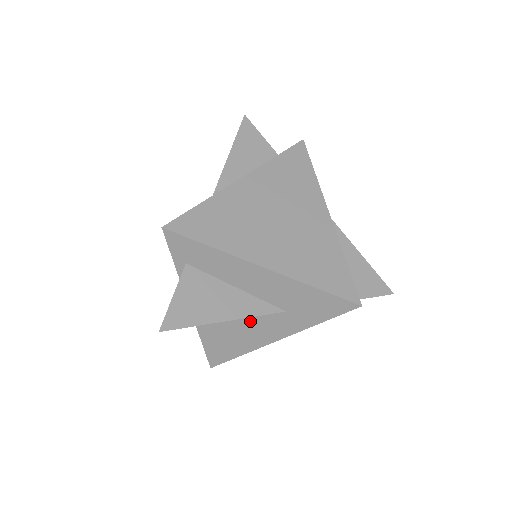
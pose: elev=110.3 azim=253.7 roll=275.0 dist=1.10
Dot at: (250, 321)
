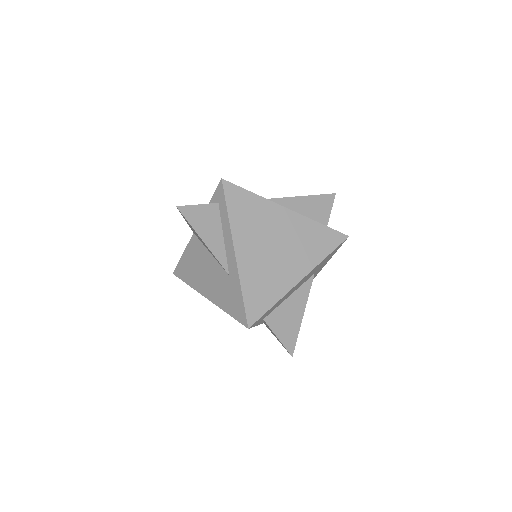
Dot at: occluded
